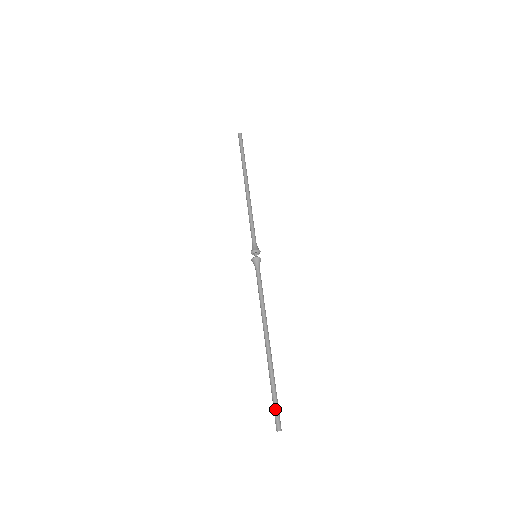
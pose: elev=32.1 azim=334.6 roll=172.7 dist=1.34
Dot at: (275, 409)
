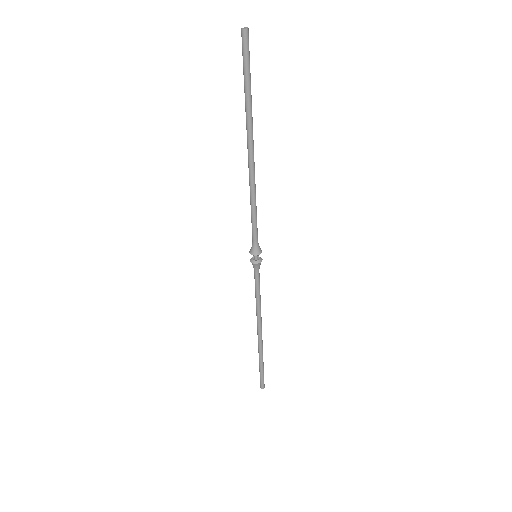
Dot at: (263, 378)
